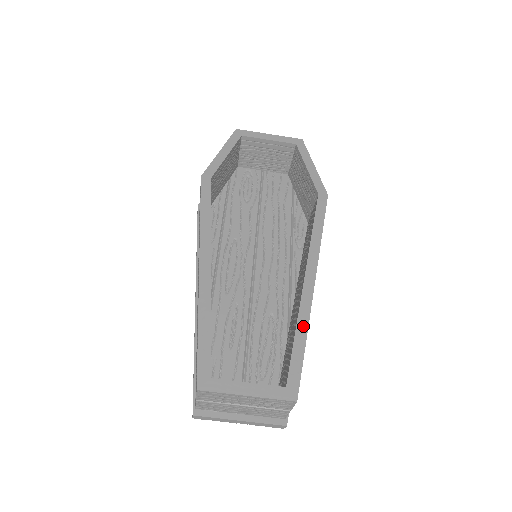
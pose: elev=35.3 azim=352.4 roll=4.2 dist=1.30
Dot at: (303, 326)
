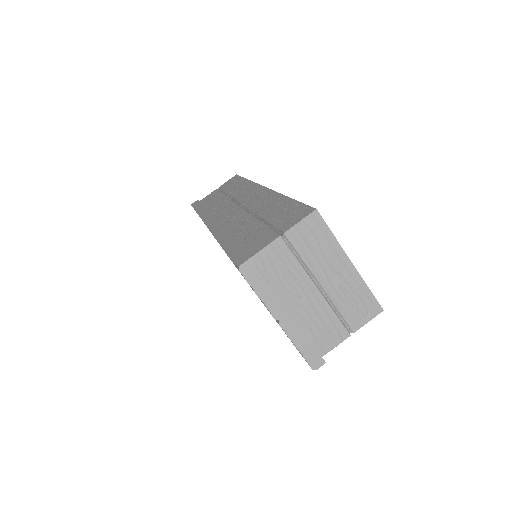
Dot at: occluded
